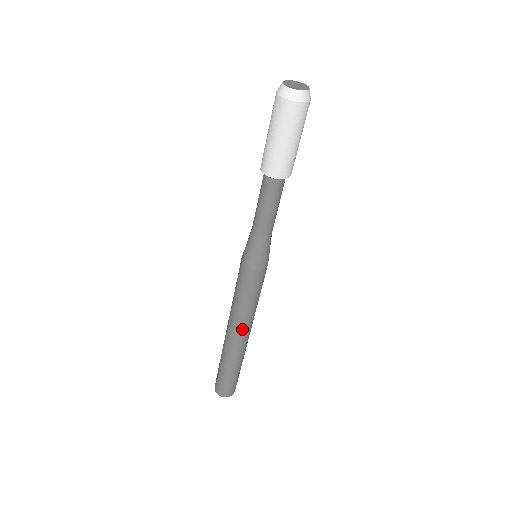
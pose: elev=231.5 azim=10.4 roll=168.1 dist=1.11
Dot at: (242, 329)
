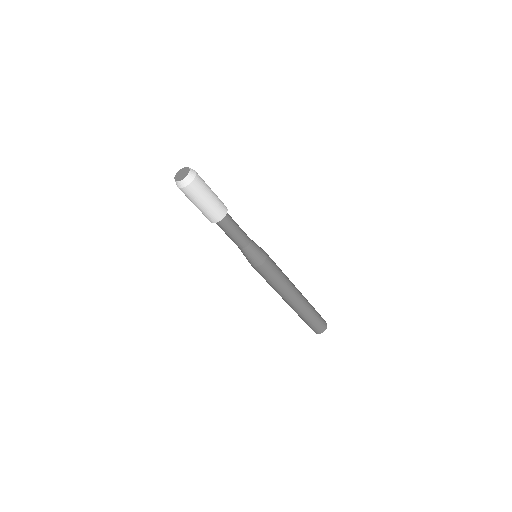
Dot at: (283, 297)
